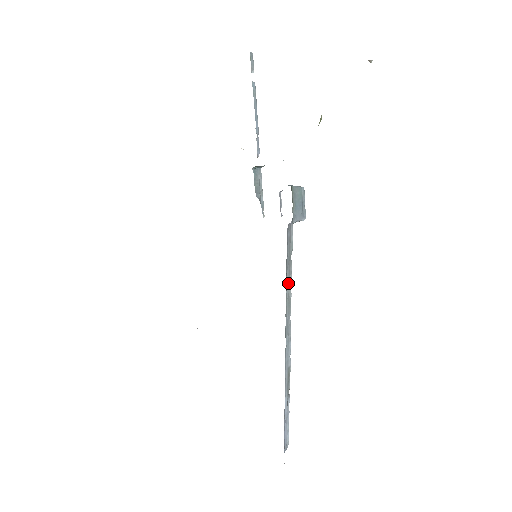
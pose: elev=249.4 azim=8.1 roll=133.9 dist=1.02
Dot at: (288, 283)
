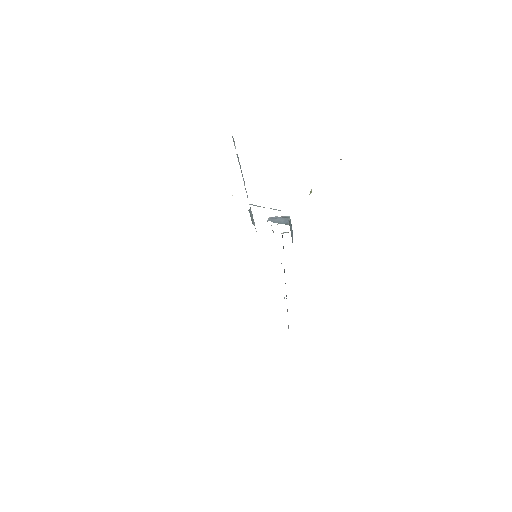
Dot at: occluded
